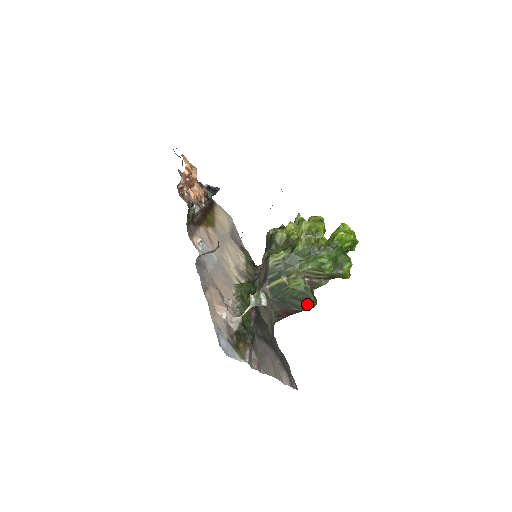
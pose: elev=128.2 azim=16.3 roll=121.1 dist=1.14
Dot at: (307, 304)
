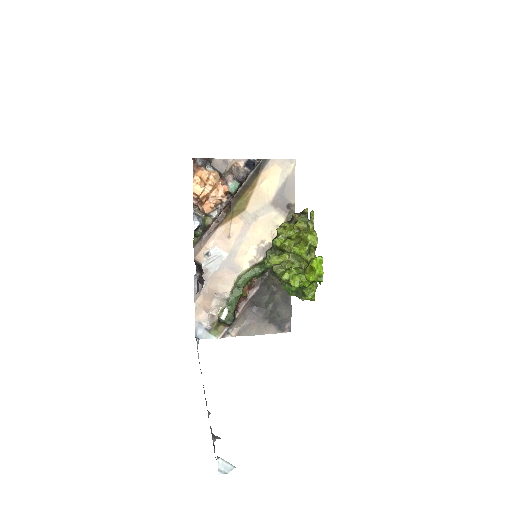
Dot at: occluded
